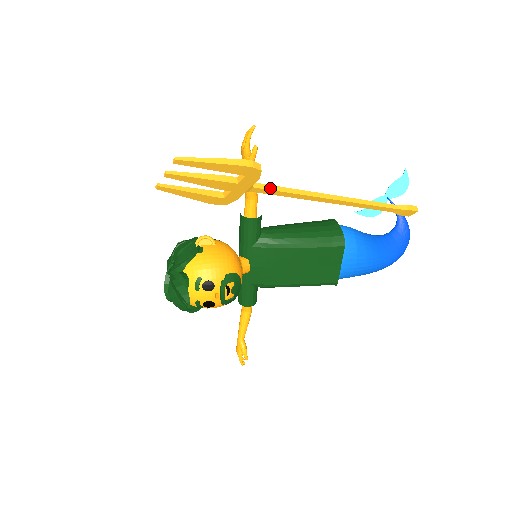
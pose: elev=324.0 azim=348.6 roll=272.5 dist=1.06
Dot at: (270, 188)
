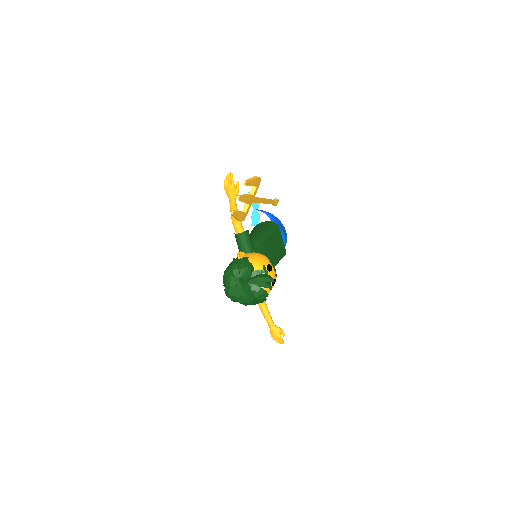
Dot at: (256, 198)
